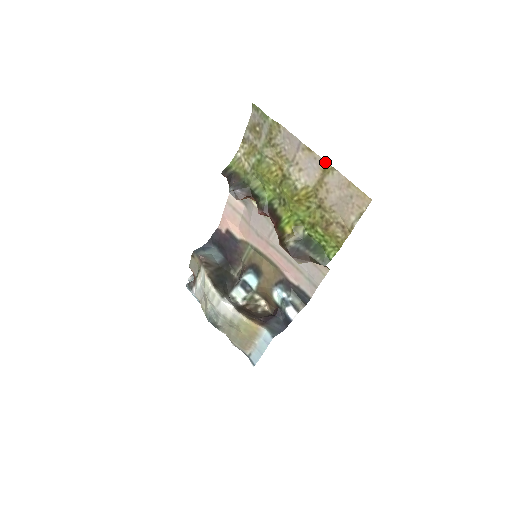
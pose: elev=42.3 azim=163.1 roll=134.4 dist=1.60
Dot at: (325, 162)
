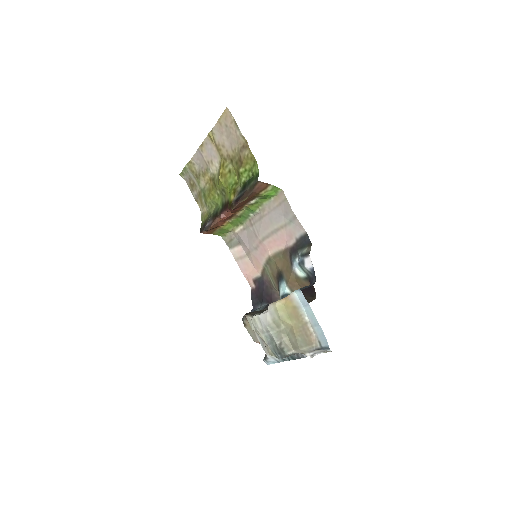
Dot at: (208, 136)
